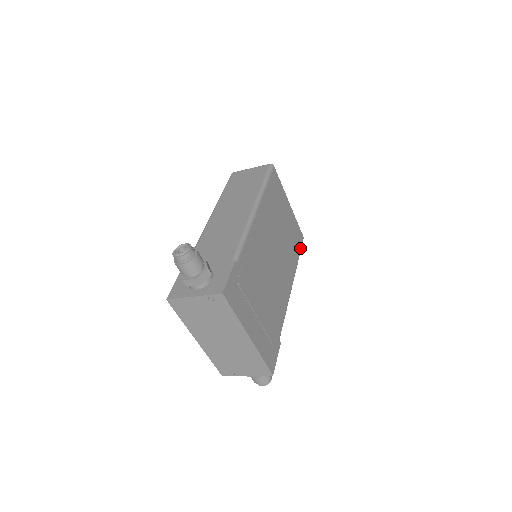
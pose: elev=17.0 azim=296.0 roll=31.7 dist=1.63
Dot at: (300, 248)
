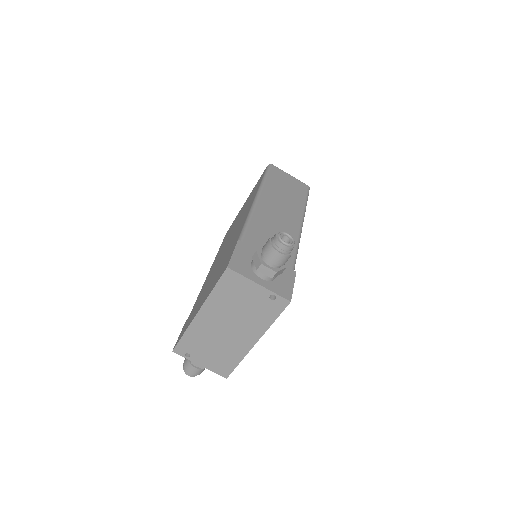
Dot at: occluded
